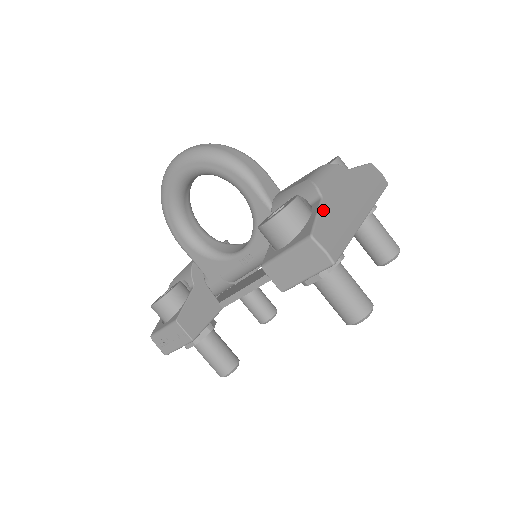
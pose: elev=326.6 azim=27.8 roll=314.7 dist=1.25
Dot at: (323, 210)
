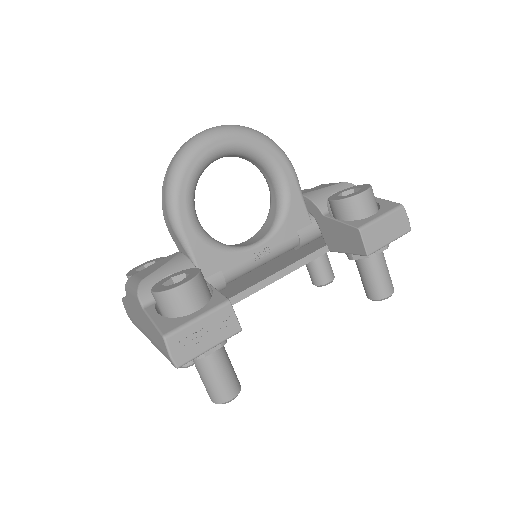
Dot at: occluded
